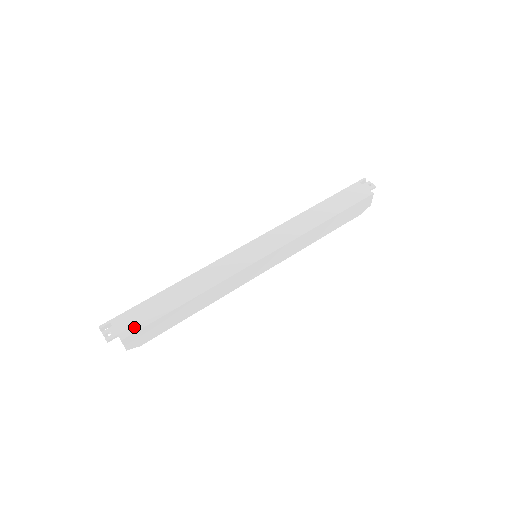
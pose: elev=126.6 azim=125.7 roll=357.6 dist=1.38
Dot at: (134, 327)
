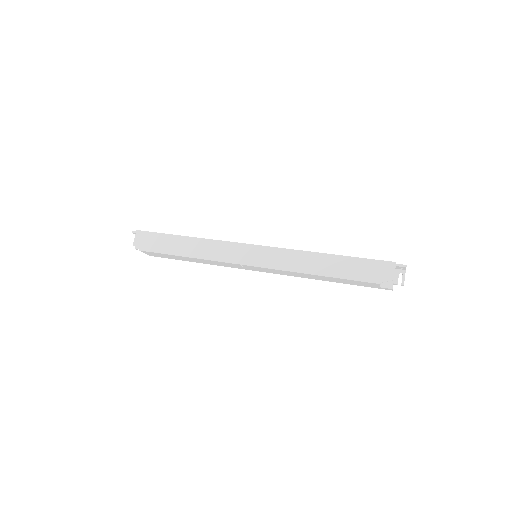
Dot at: occluded
